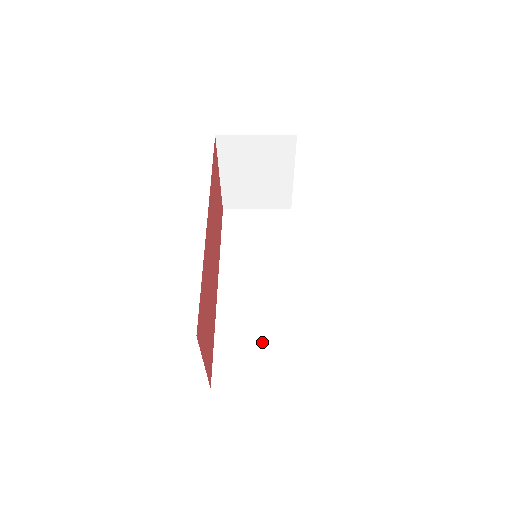
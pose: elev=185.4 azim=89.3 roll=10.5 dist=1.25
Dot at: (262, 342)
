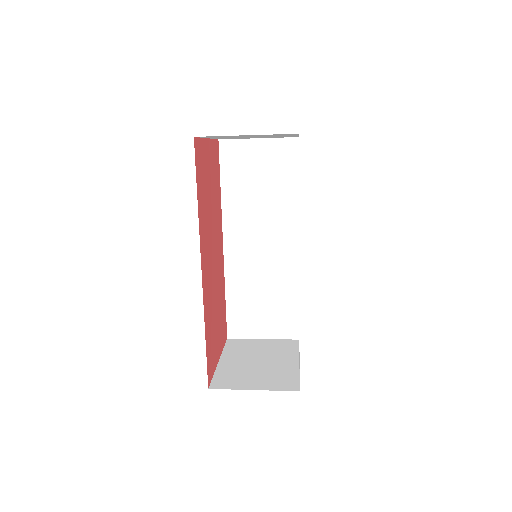
Dot at: (267, 300)
